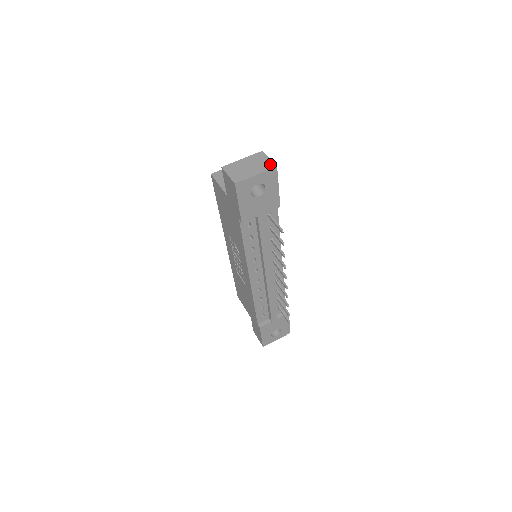
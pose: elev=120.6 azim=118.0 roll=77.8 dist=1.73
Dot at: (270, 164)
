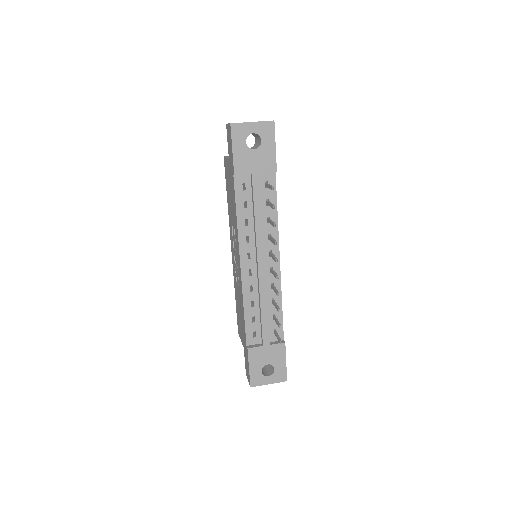
Dot at: occluded
